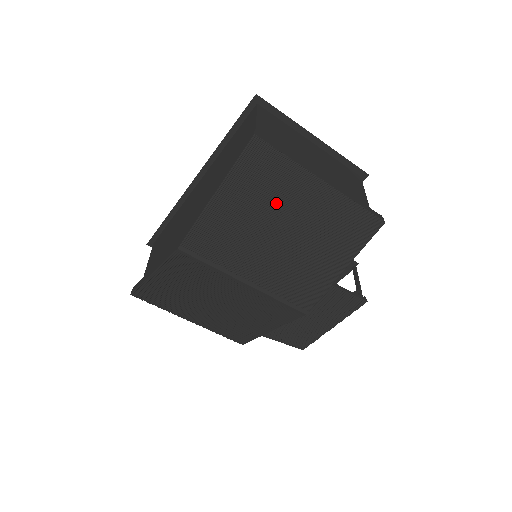
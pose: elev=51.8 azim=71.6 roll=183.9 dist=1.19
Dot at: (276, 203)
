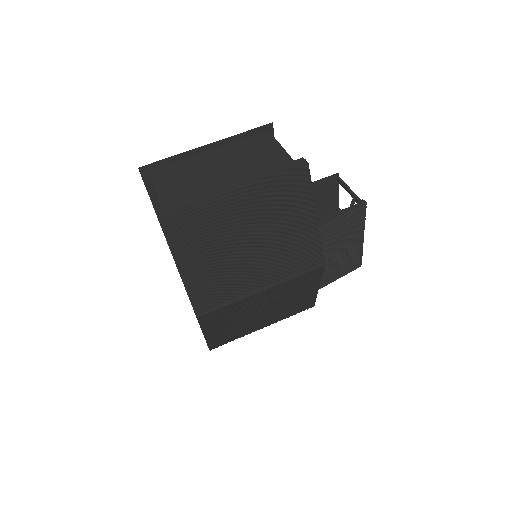
Dot at: (221, 234)
